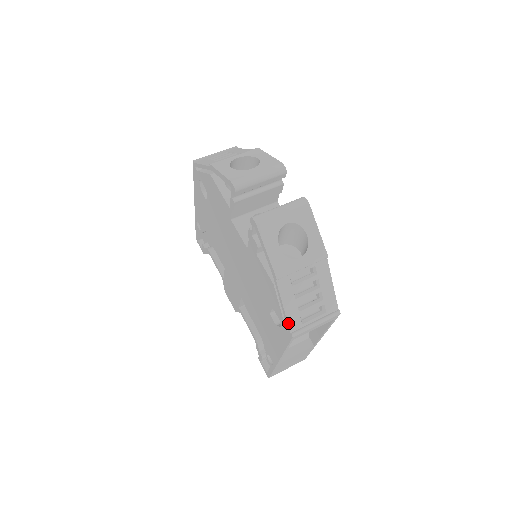
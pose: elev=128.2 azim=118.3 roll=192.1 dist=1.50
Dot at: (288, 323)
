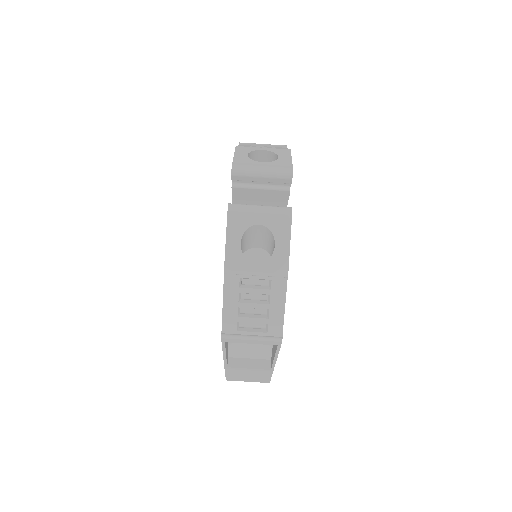
Dot at: (222, 322)
